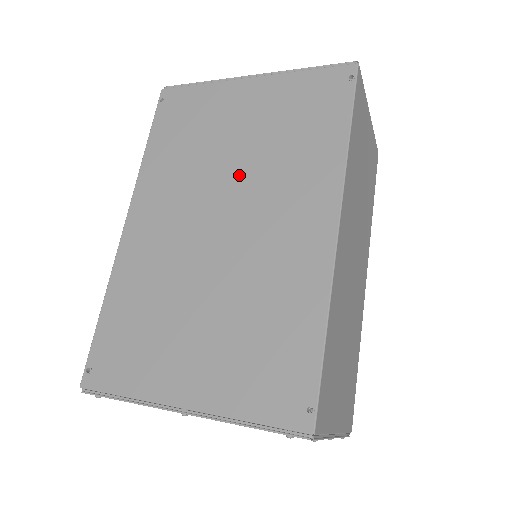
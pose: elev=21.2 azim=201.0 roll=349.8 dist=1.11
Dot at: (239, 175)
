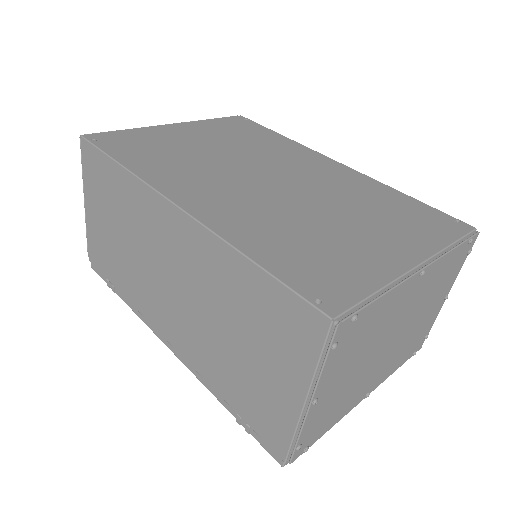
Dot at: (243, 159)
